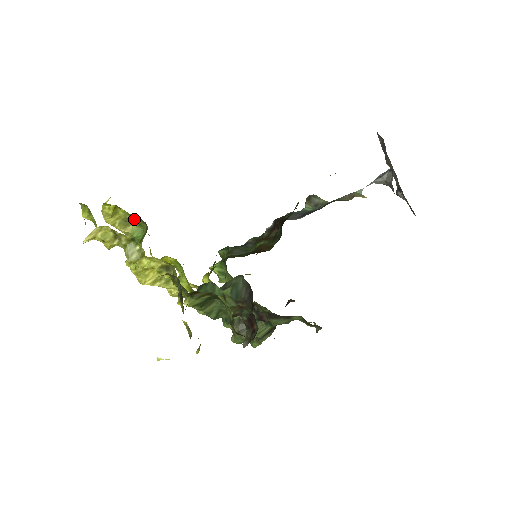
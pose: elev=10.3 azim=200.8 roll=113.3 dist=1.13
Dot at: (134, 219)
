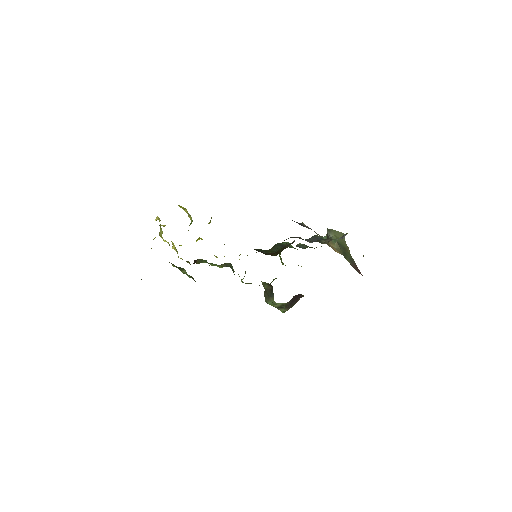
Dot at: occluded
